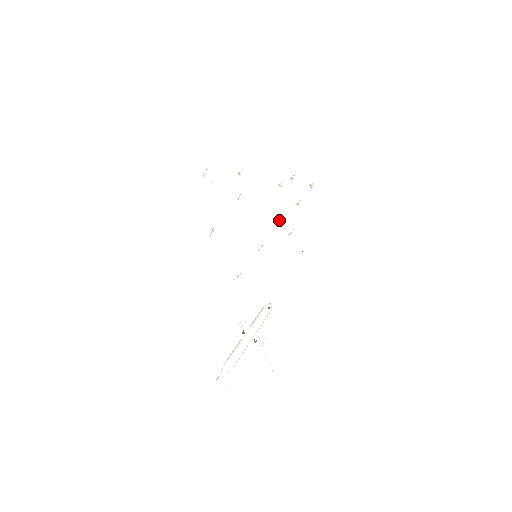
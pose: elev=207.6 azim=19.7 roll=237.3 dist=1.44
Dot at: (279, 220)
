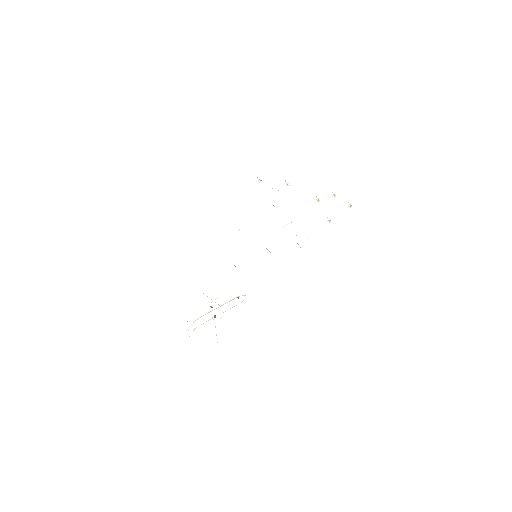
Dot at: (289, 232)
